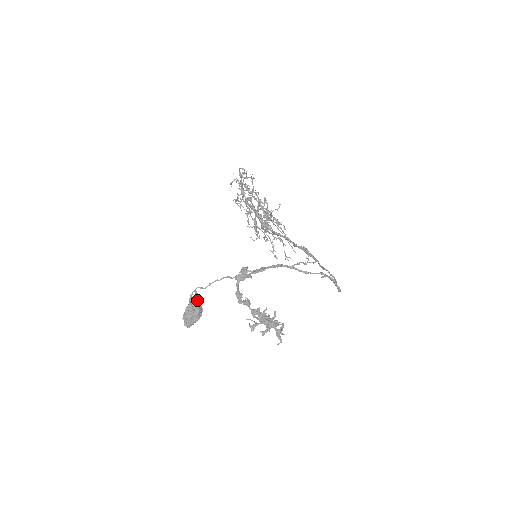
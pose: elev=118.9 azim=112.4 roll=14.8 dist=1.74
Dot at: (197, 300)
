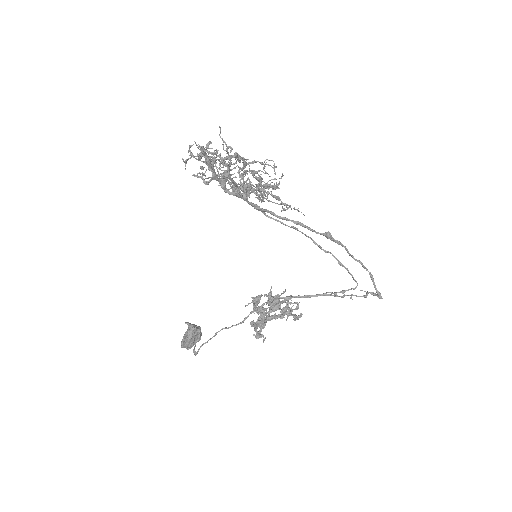
Dot at: (195, 332)
